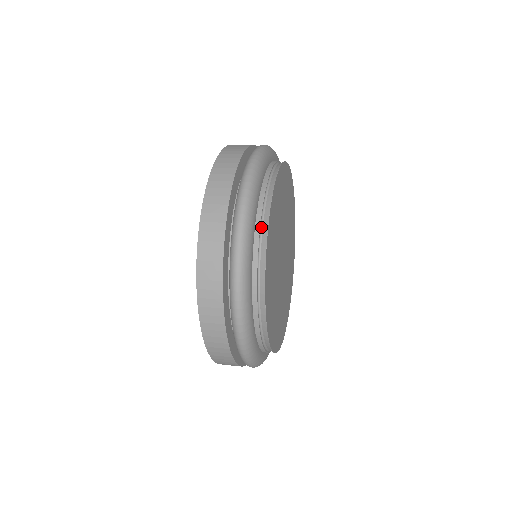
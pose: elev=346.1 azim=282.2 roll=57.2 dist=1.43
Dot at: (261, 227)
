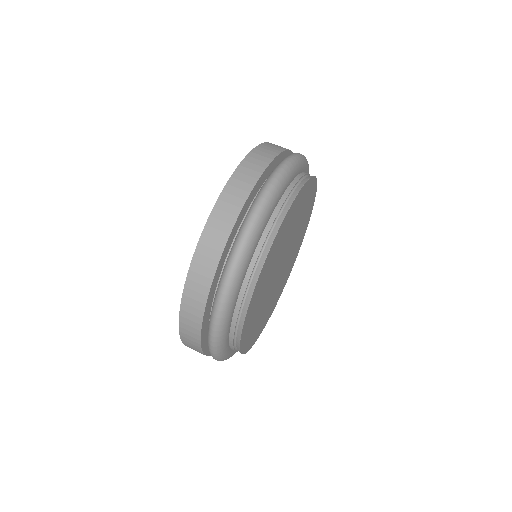
Dot at: (235, 344)
